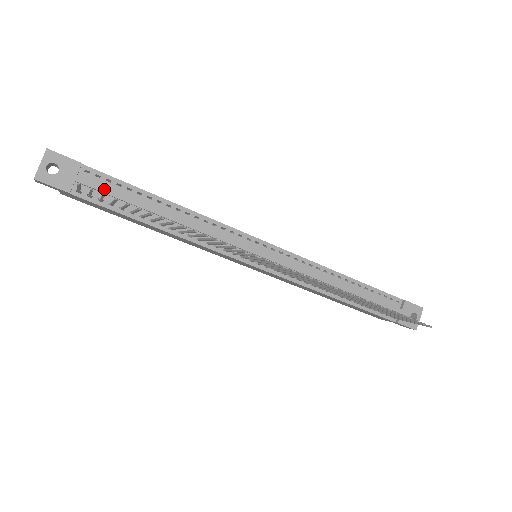
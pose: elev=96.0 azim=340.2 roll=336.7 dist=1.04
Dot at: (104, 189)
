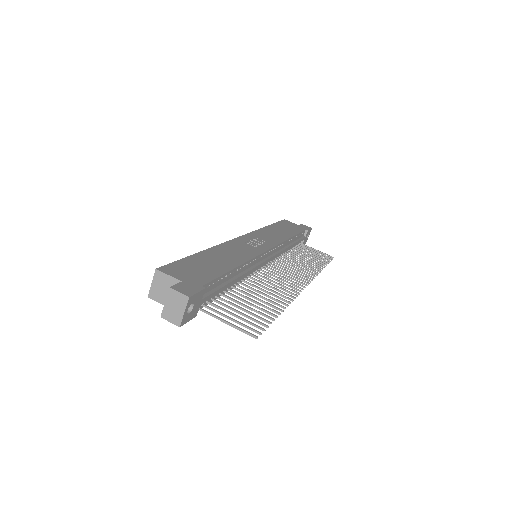
Dot at: (213, 294)
